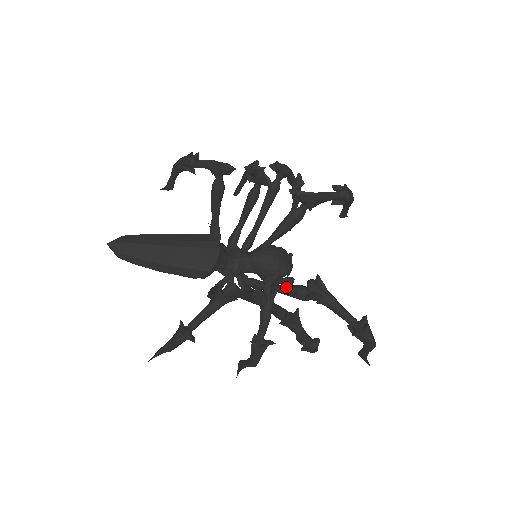
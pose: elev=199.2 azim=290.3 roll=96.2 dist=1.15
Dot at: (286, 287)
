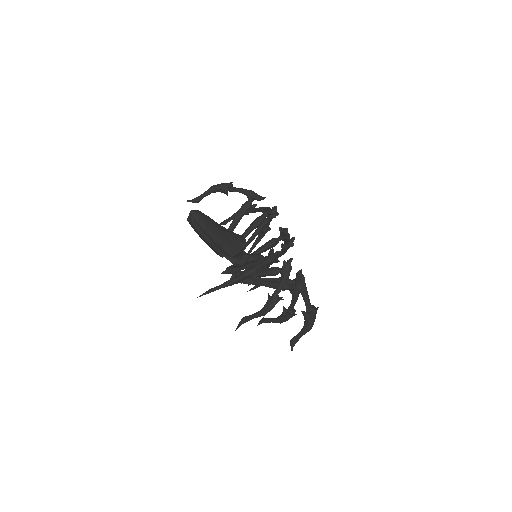
Dot at: (274, 278)
